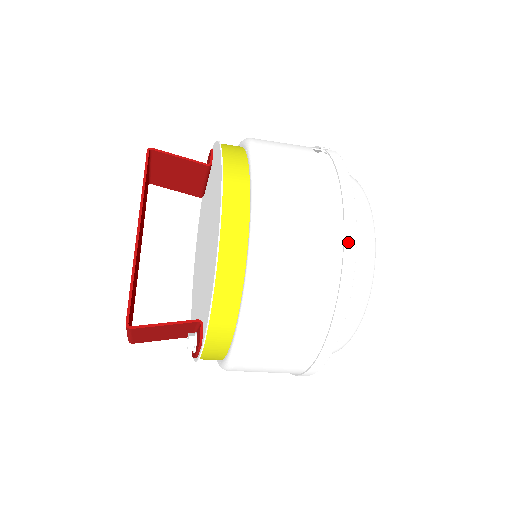
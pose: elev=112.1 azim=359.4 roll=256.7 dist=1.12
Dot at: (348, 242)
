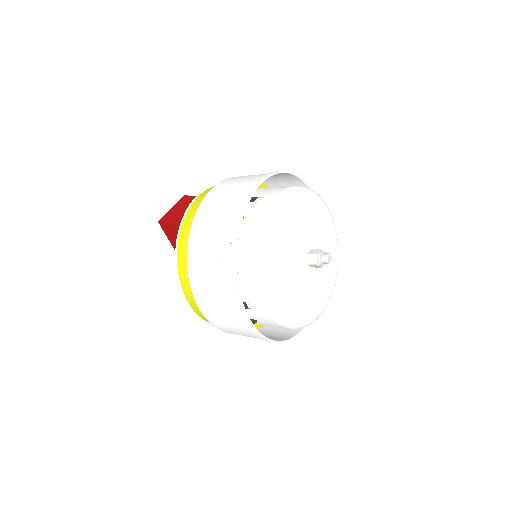
Dot at: (253, 332)
